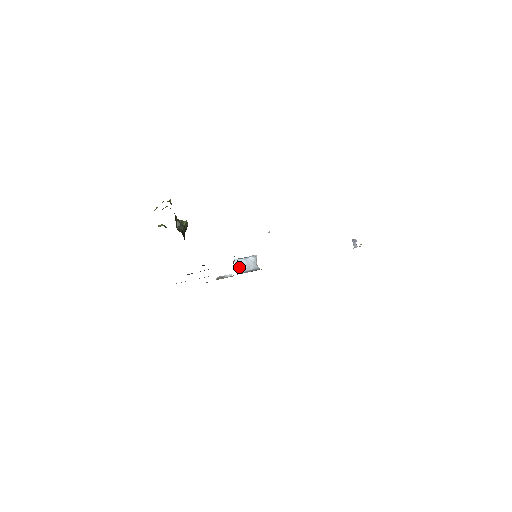
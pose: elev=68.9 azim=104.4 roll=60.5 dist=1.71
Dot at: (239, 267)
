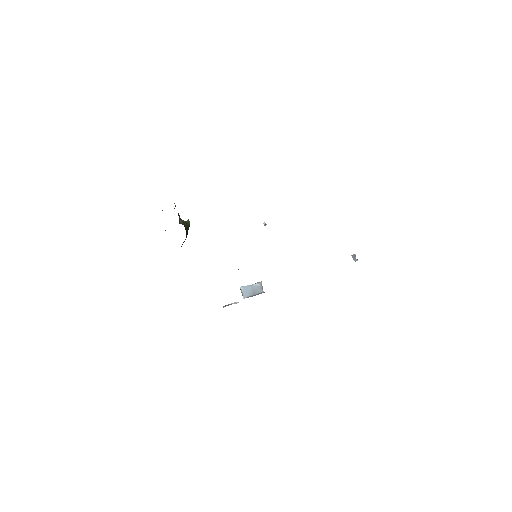
Dot at: (245, 293)
